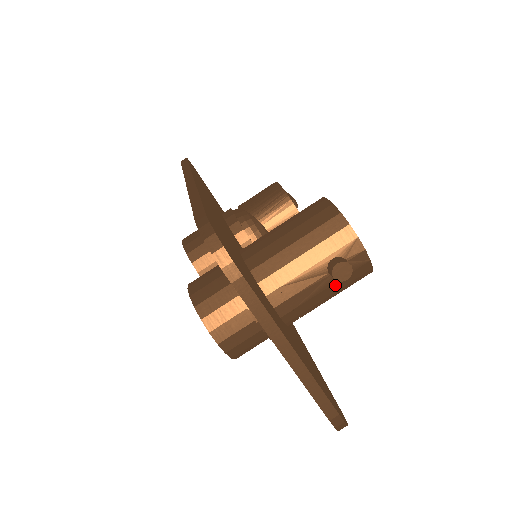
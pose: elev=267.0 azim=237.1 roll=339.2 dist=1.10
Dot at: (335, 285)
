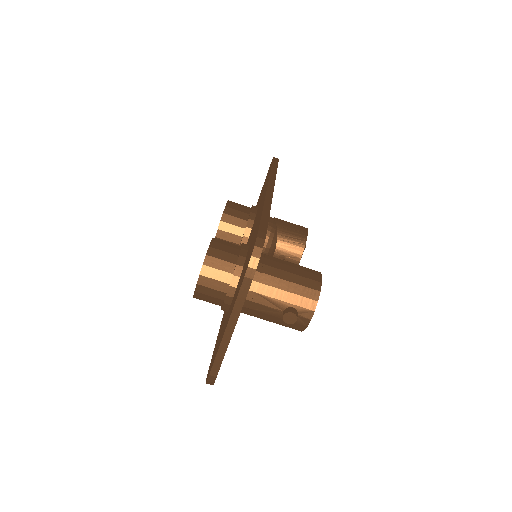
Dot at: (279, 319)
